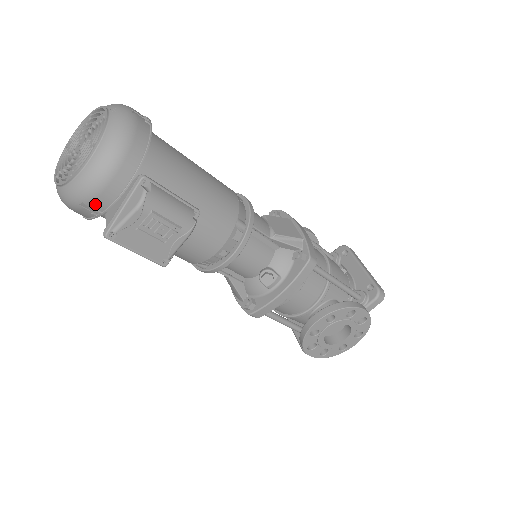
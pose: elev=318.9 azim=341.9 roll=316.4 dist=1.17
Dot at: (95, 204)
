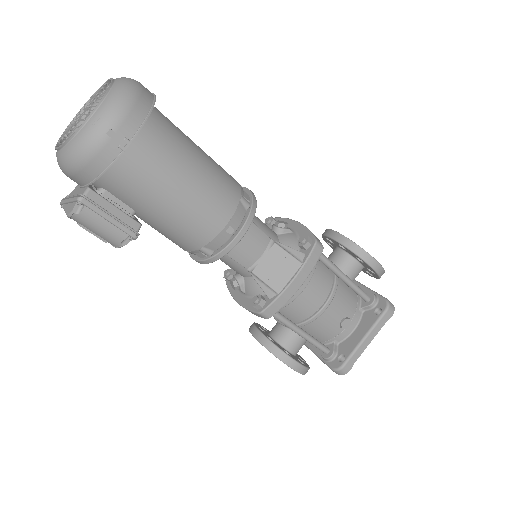
Dot at: occluded
